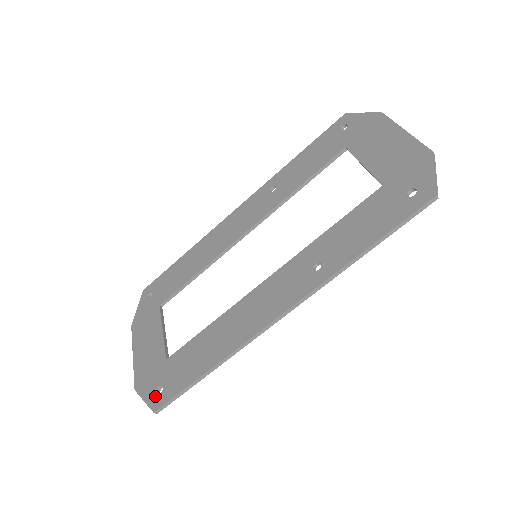
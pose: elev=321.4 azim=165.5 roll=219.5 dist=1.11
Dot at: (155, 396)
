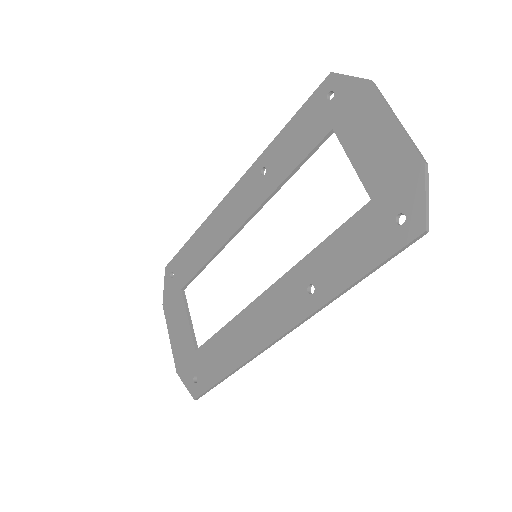
Dot at: (193, 385)
